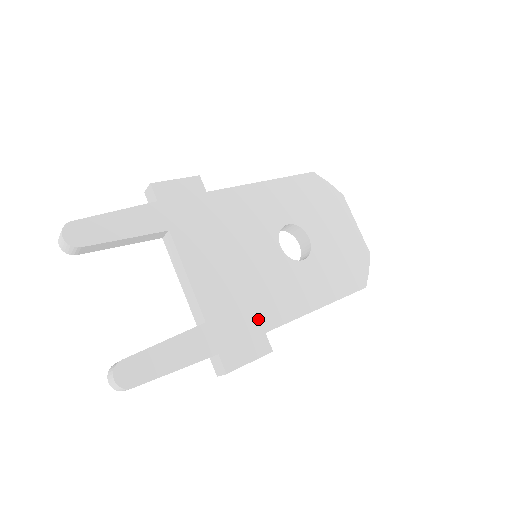
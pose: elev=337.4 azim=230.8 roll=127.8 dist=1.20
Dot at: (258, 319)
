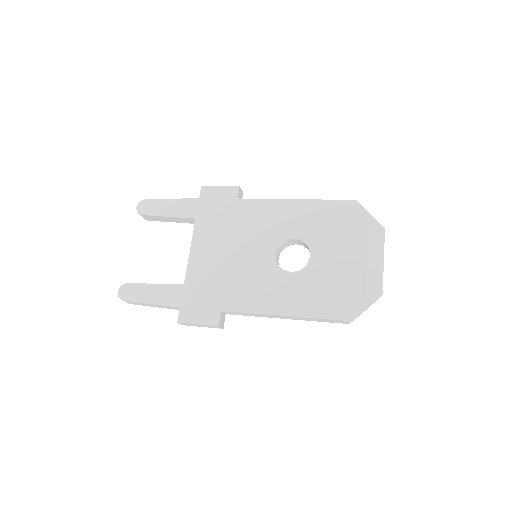
Dot at: (222, 299)
